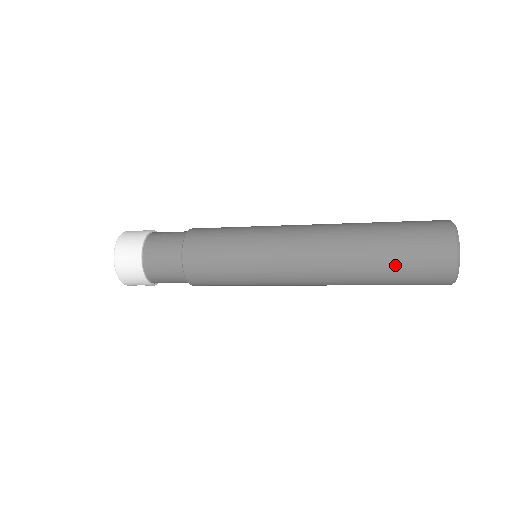
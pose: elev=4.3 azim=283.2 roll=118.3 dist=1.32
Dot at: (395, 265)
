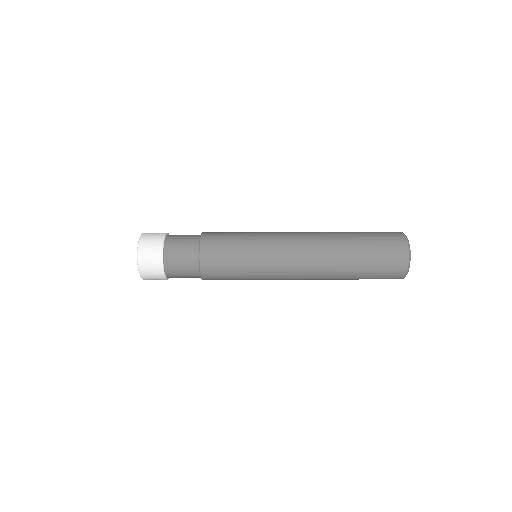
Dot at: (366, 243)
